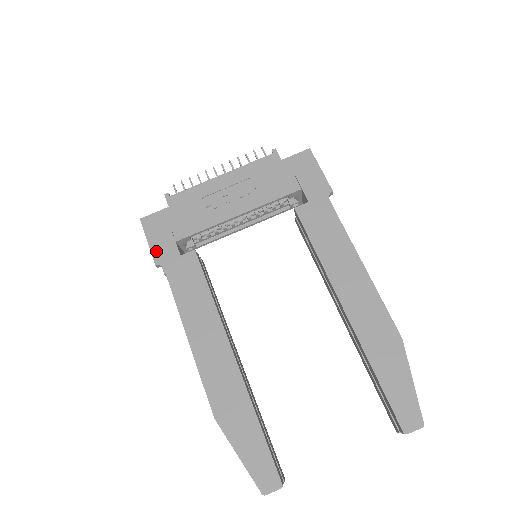
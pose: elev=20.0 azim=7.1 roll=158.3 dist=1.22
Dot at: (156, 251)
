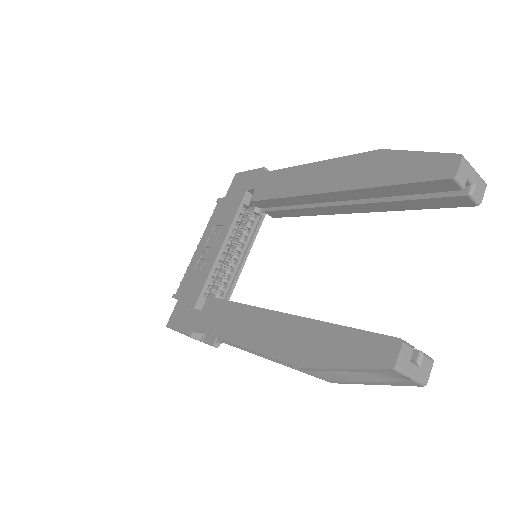
Dot at: (185, 329)
